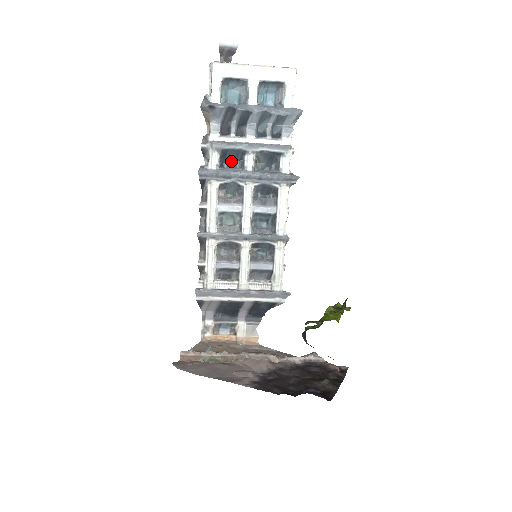
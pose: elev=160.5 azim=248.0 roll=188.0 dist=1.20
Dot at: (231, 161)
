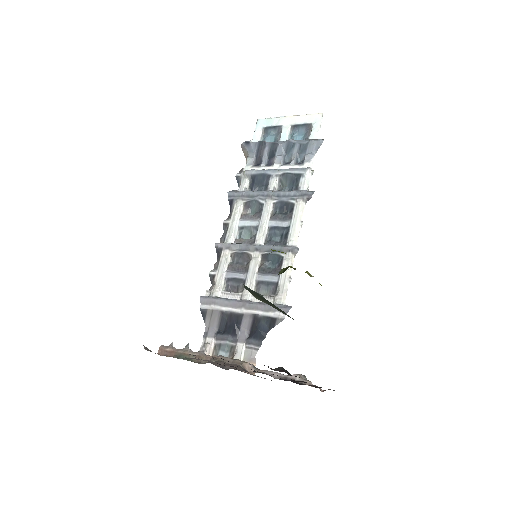
Dot at: (259, 186)
